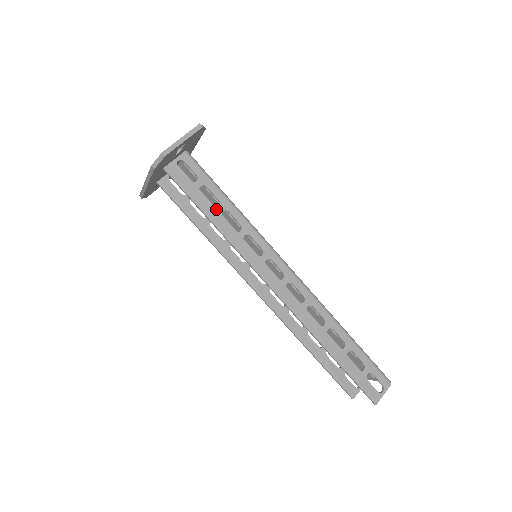
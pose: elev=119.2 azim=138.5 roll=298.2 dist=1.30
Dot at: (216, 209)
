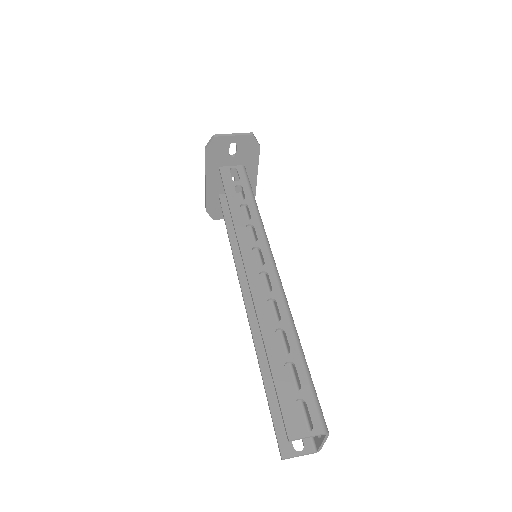
Dot at: (239, 200)
